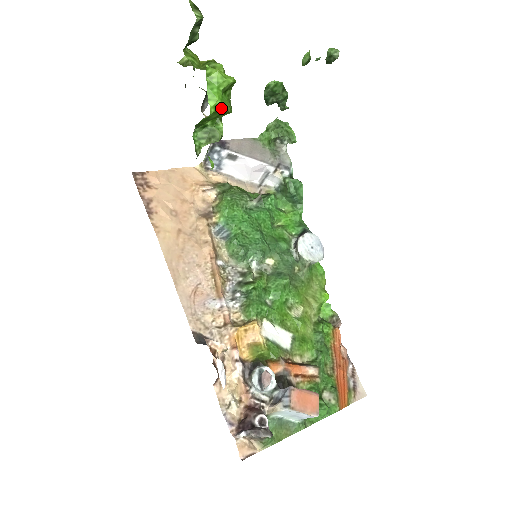
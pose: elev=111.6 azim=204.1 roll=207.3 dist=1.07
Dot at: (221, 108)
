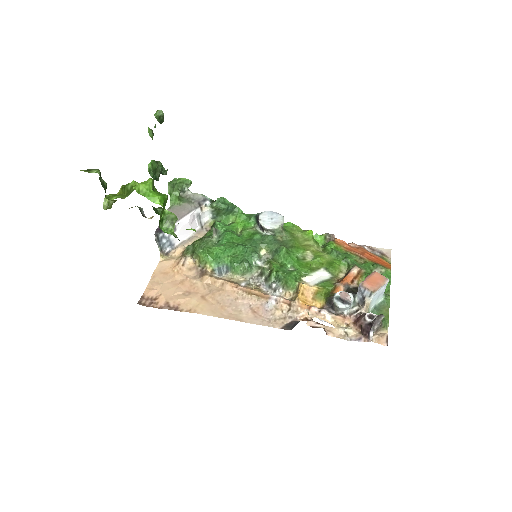
Dot at: (164, 199)
